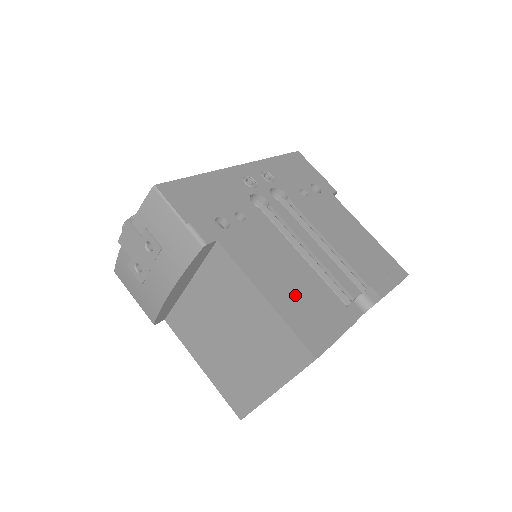
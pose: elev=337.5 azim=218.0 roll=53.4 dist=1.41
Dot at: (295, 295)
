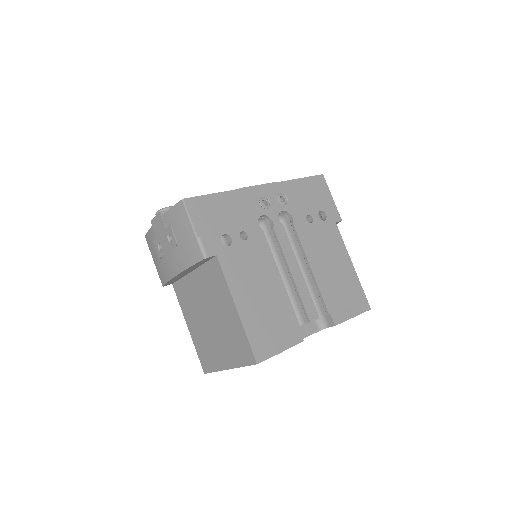
Dot at: (262, 311)
